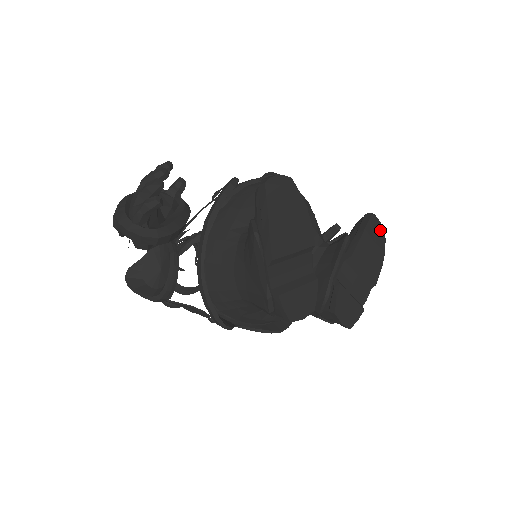
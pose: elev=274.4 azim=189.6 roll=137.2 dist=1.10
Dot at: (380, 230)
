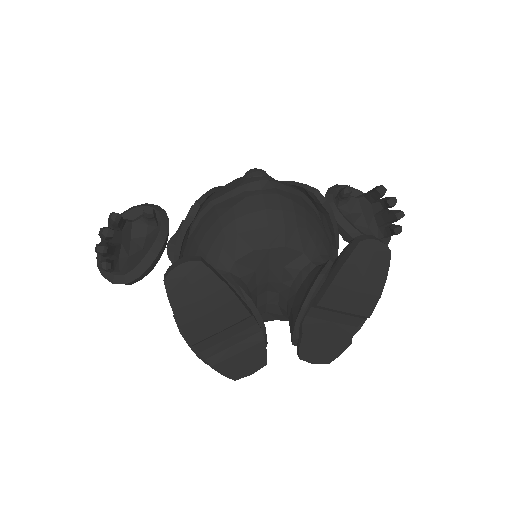
Dot at: (377, 256)
